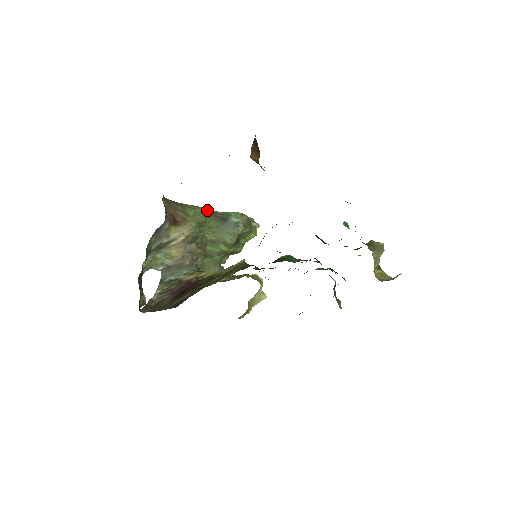
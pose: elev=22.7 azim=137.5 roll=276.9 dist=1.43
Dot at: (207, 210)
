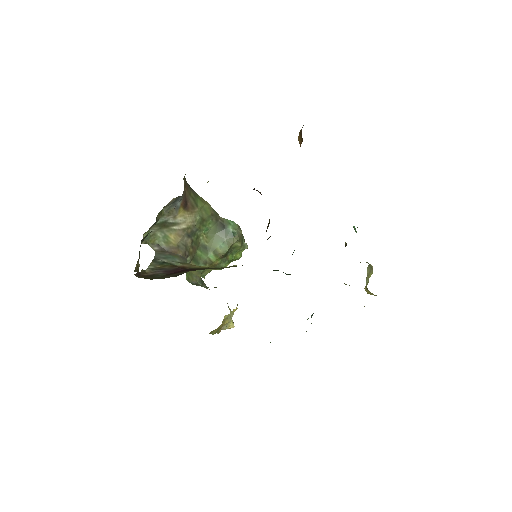
Dot at: (212, 210)
